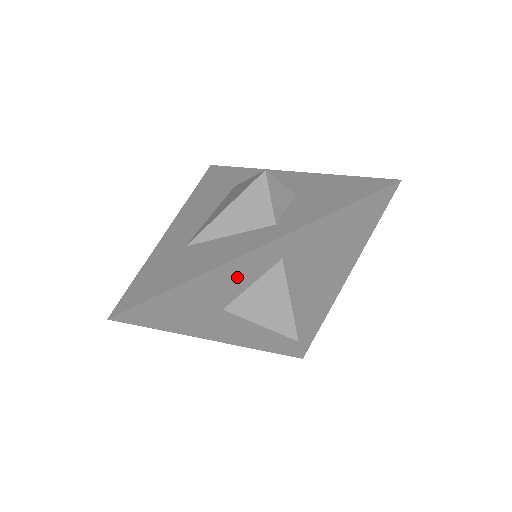
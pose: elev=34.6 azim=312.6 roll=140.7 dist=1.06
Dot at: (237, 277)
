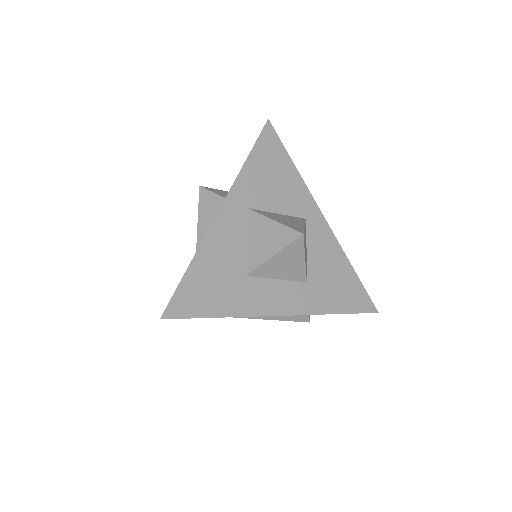
Dot at: (229, 238)
